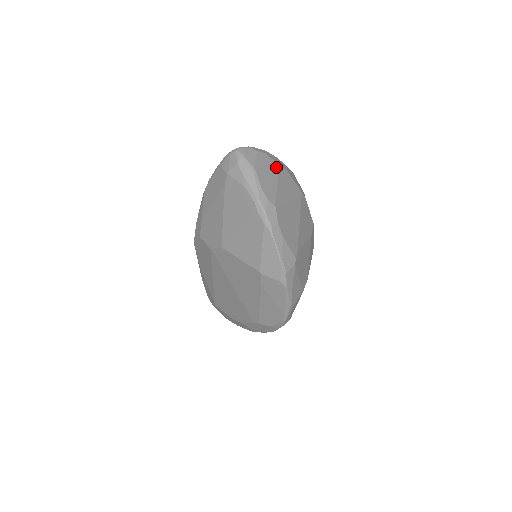
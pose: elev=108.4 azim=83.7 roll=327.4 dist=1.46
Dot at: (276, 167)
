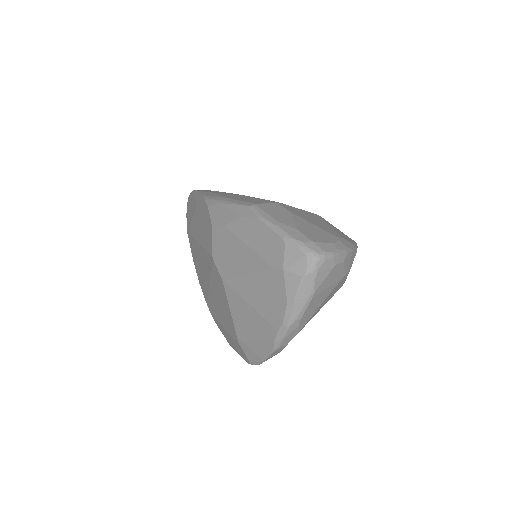
Dot at: (340, 279)
